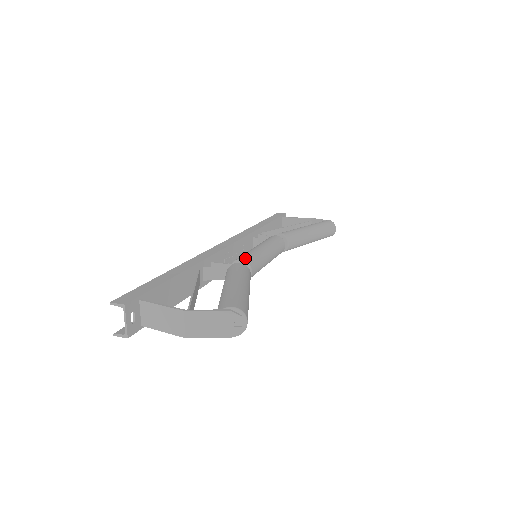
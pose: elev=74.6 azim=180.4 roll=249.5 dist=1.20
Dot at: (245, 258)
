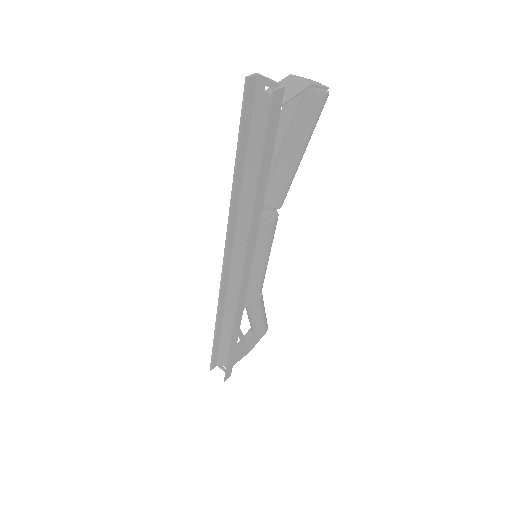
Dot at: occluded
